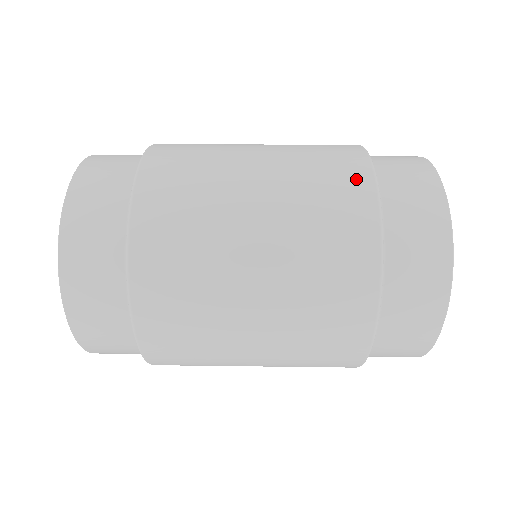
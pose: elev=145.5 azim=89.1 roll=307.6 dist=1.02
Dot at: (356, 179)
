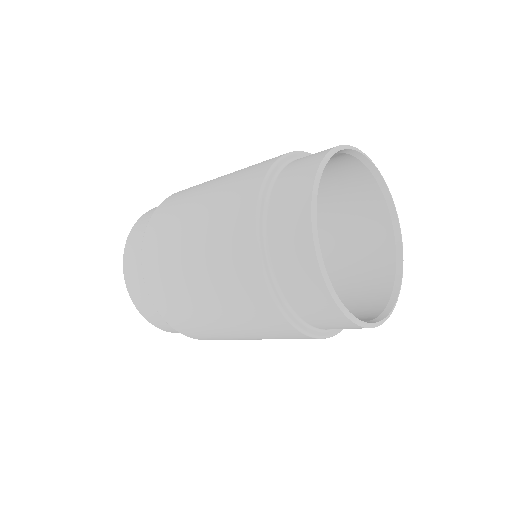
Dot at: occluded
